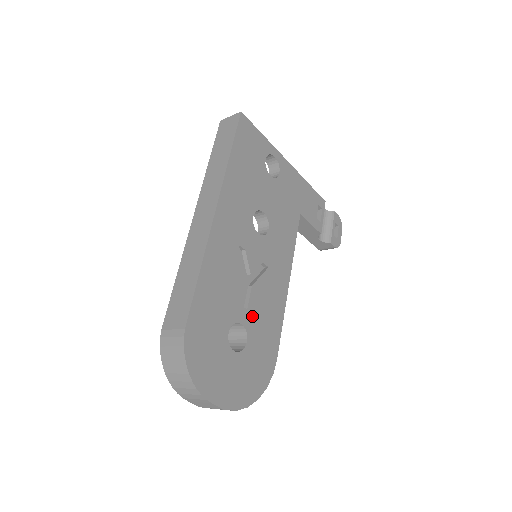
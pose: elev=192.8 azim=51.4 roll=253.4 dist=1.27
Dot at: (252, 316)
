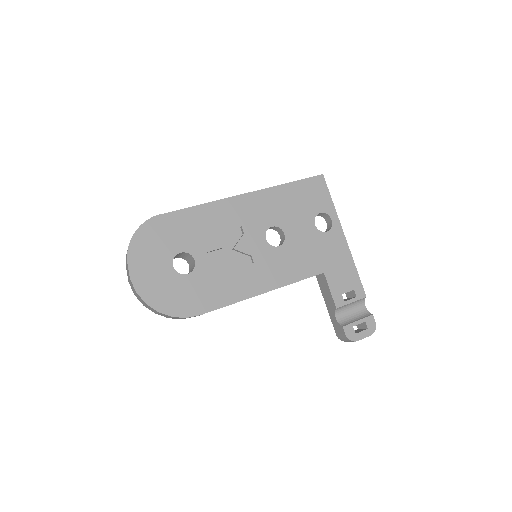
Dot at: (208, 268)
